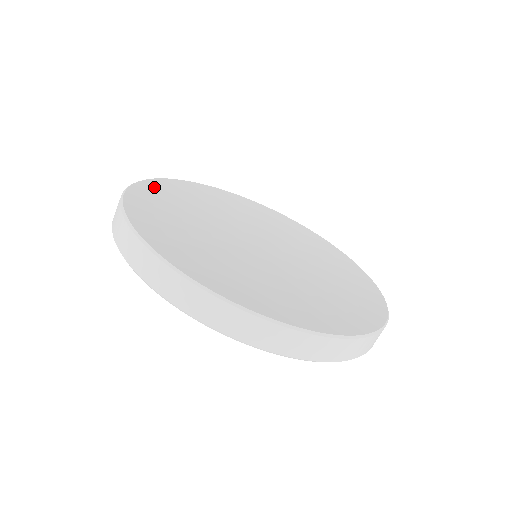
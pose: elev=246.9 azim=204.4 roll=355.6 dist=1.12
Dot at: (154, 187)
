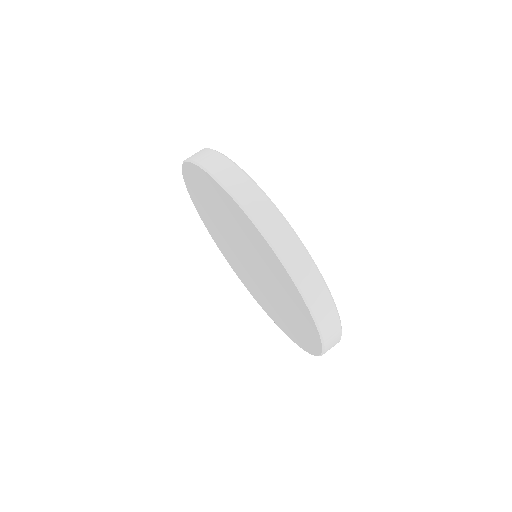
Dot at: occluded
